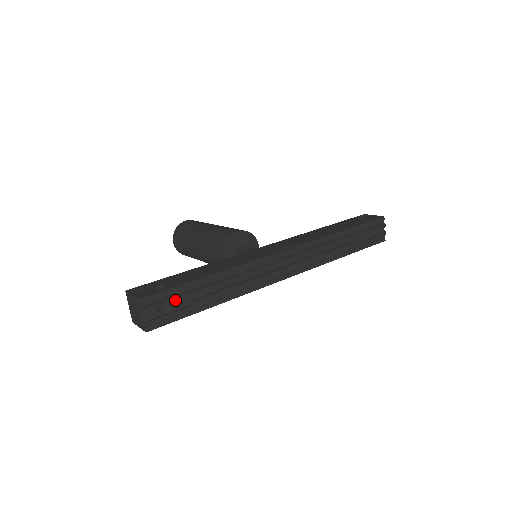
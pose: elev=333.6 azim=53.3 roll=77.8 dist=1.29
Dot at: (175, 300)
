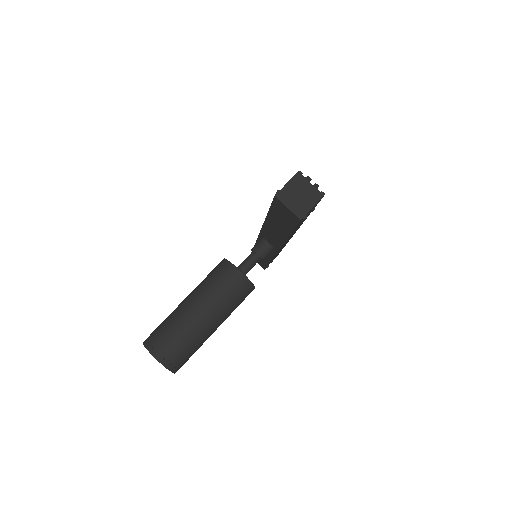
Dot at: occluded
